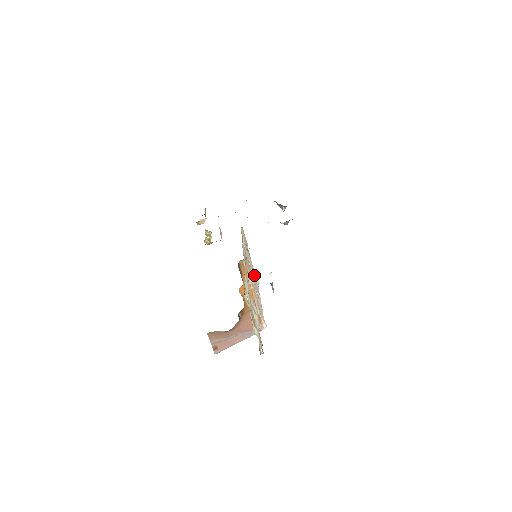
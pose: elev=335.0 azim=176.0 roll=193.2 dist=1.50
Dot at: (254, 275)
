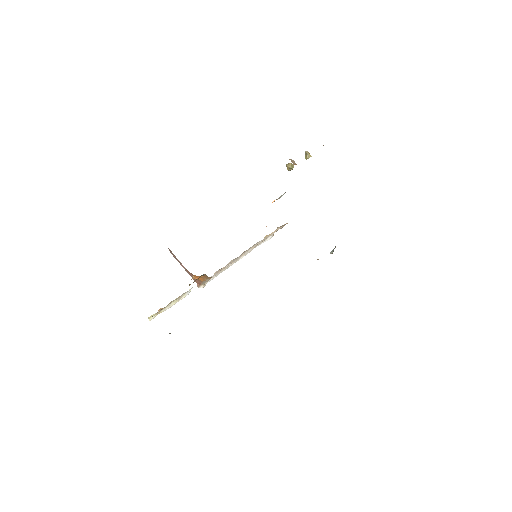
Dot at: occluded
